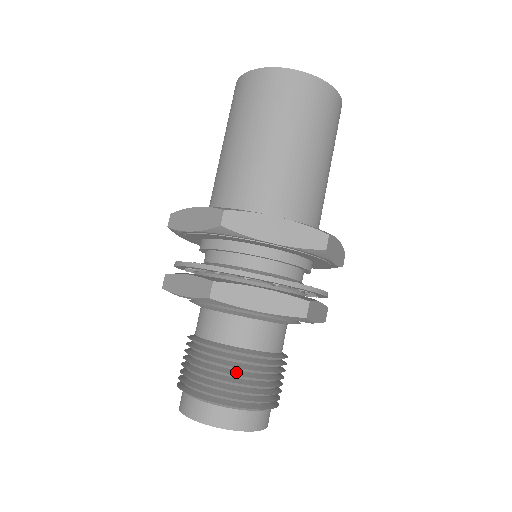
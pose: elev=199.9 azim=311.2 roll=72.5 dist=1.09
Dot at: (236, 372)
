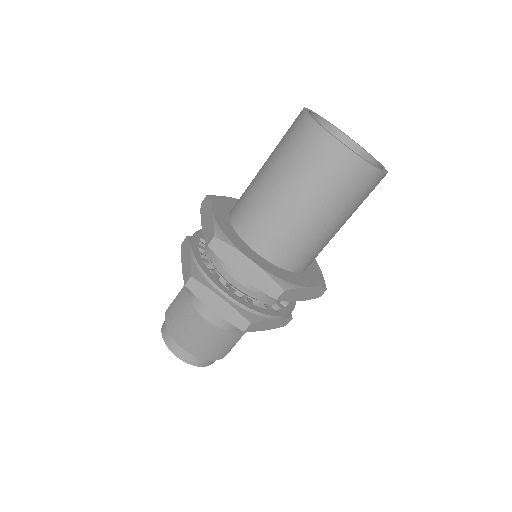
Dot at: (226, 344)
